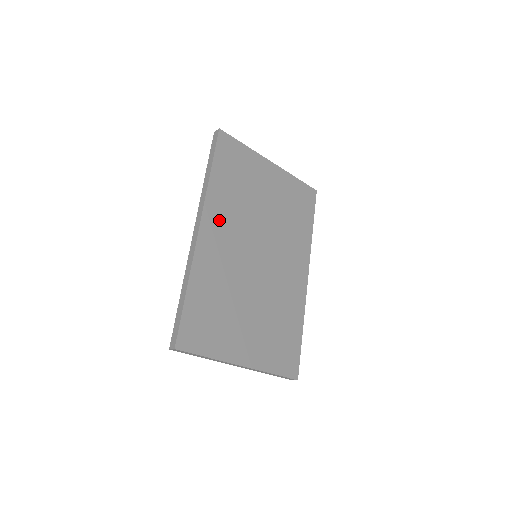
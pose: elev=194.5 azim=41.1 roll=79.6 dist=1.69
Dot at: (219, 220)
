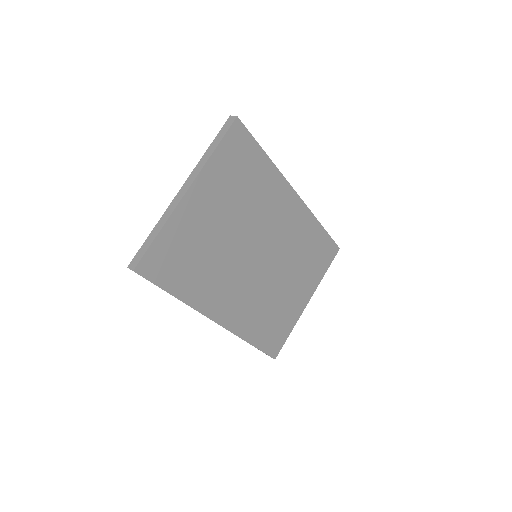
Dot at: (219, 299)
